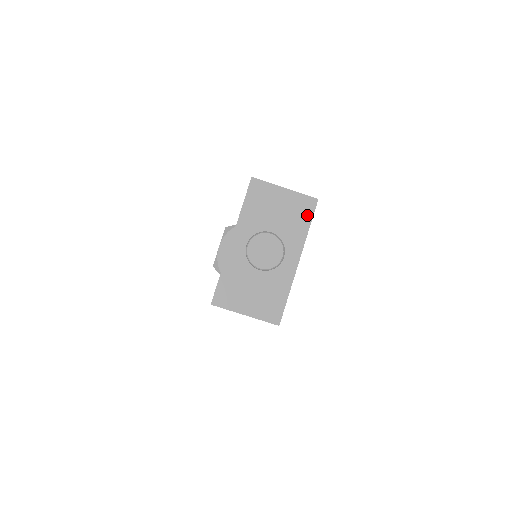
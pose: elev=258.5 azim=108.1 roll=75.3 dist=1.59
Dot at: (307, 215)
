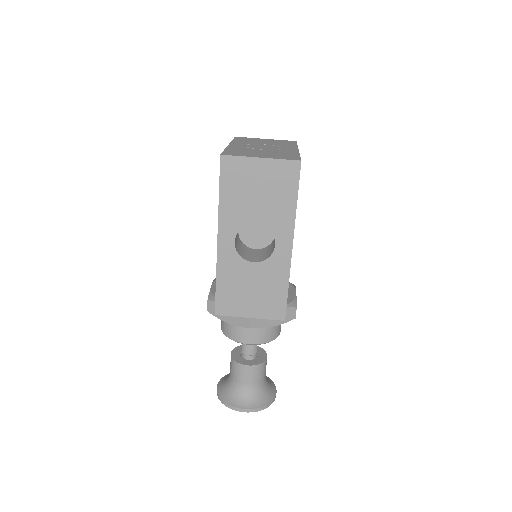
Dot at: (291, 143)
